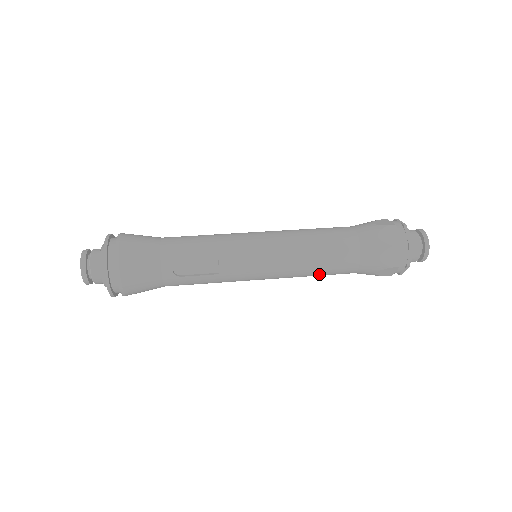
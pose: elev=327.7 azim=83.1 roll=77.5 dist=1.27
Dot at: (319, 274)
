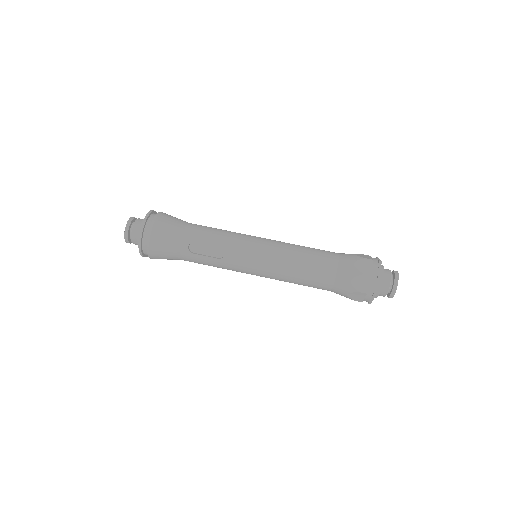
Dot at: (301, 283)
